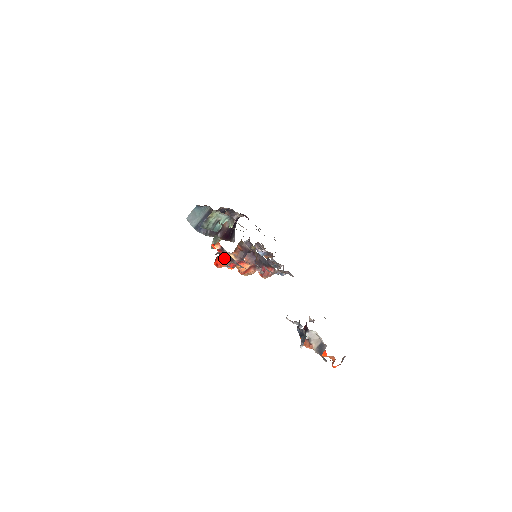
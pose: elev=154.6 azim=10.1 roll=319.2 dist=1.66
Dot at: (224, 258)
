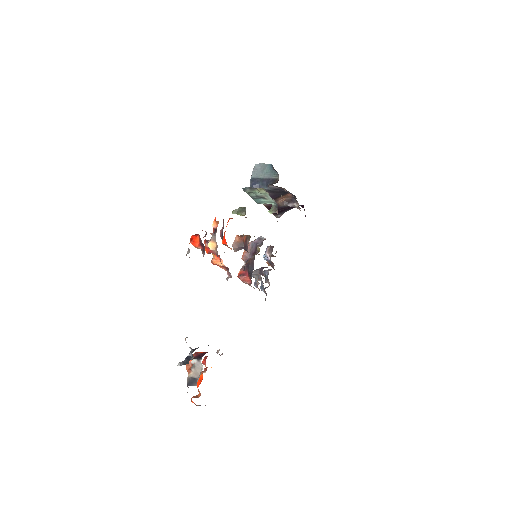
Dot at: (200, 242)
